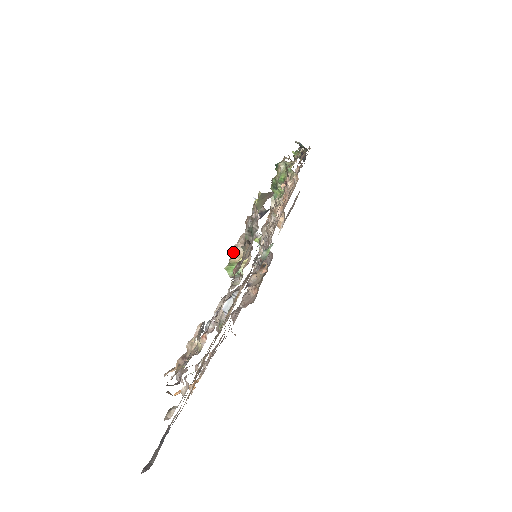
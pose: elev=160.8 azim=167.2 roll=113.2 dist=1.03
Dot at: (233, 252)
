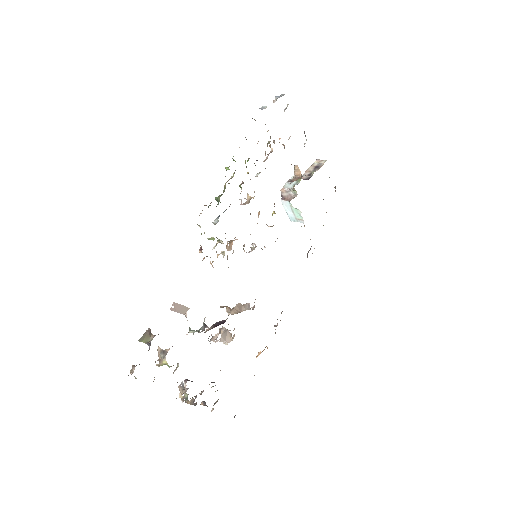
Dot at: occluded
